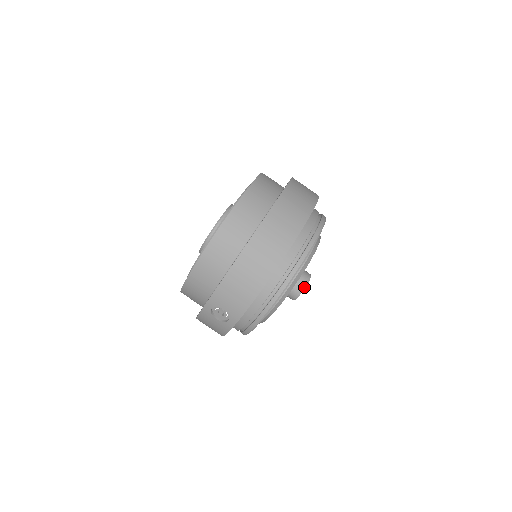
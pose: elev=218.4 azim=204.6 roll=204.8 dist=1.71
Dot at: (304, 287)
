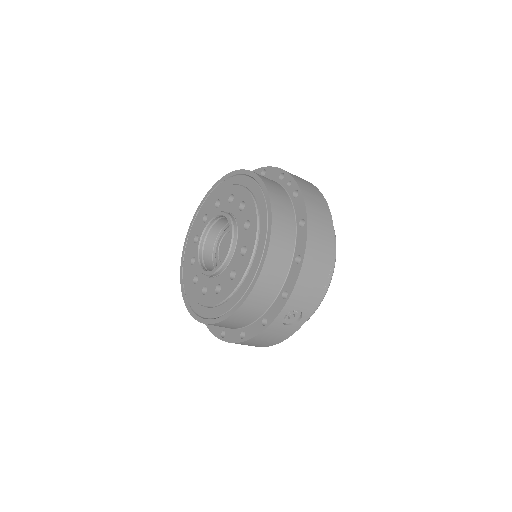
Dot at: occluded
